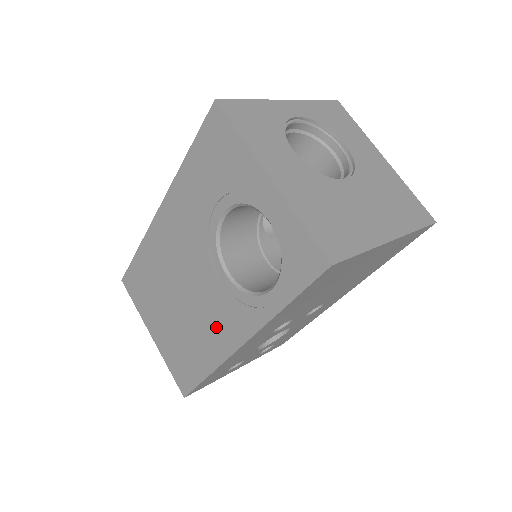
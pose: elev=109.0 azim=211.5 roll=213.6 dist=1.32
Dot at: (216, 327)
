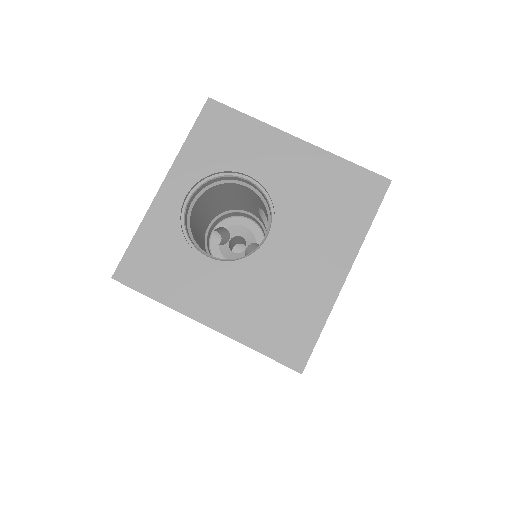
Dot at: occluded
